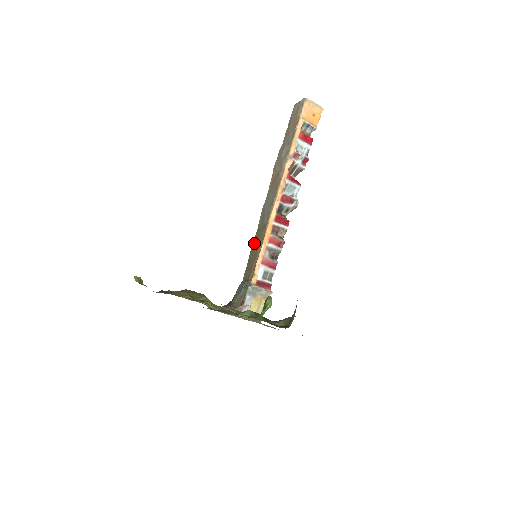
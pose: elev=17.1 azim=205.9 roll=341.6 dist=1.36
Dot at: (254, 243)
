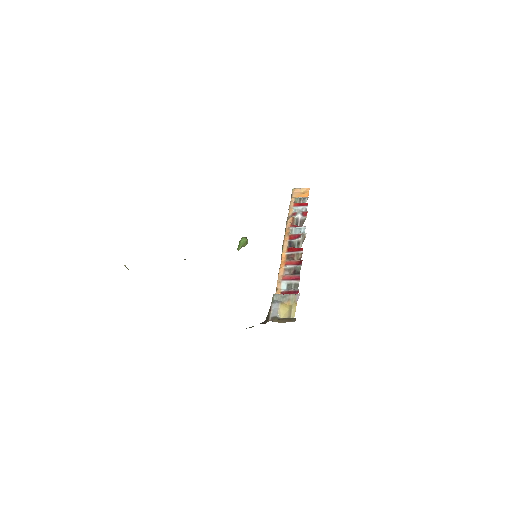
Dot at: occluded
